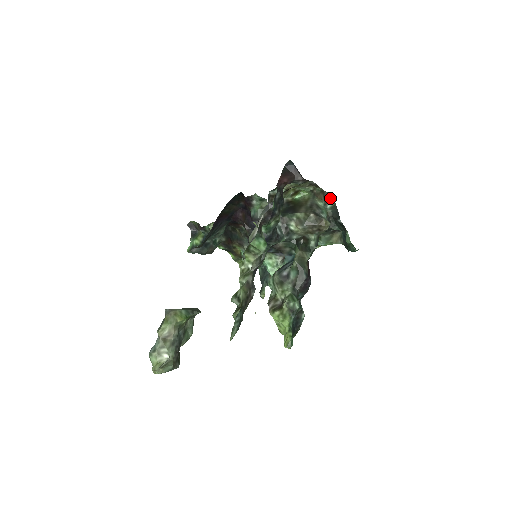
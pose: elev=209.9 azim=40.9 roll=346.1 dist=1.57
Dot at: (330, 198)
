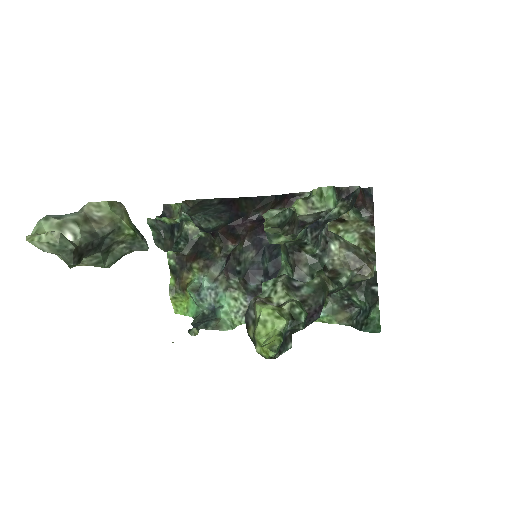
Dot at: (374, 262)
